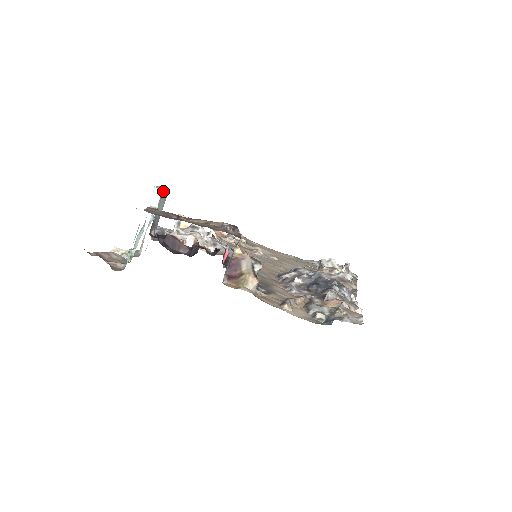
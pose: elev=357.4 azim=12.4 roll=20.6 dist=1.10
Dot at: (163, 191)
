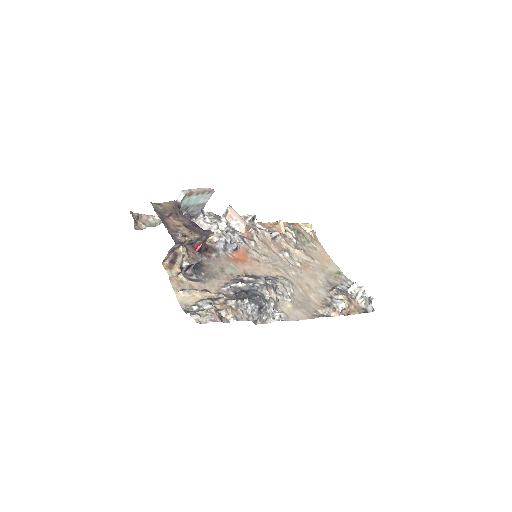
Dot at: (195, 193)
